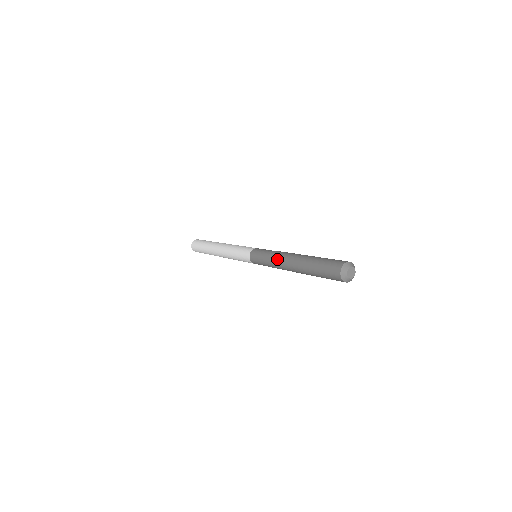
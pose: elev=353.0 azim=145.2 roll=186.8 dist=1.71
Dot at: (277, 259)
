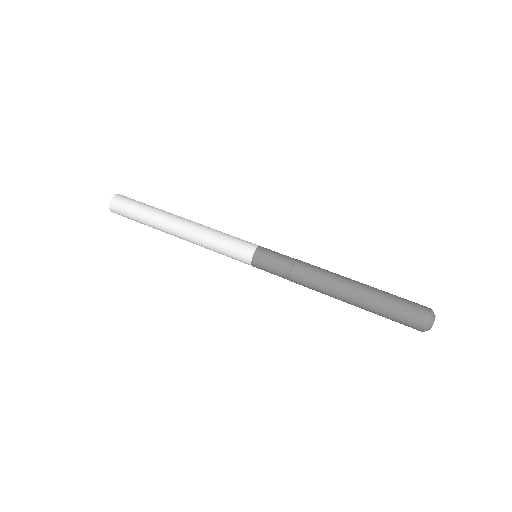
Dot at: (311, 280)
